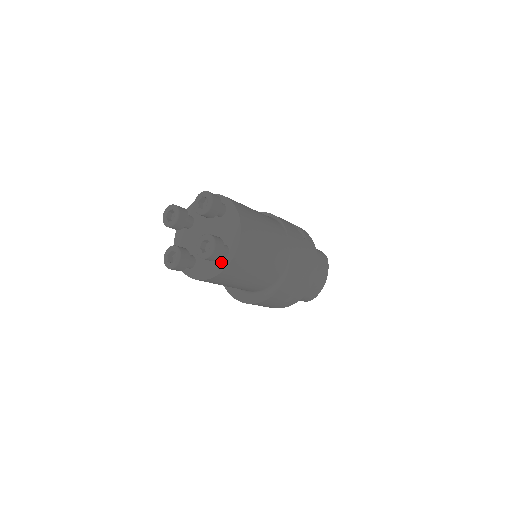
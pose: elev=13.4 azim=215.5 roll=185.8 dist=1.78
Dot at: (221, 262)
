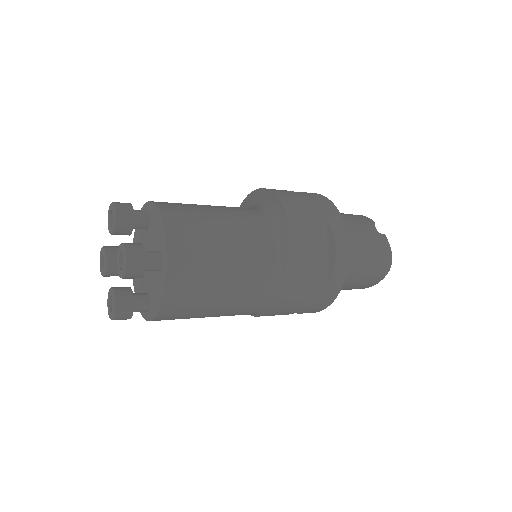
Dot at: occluded
